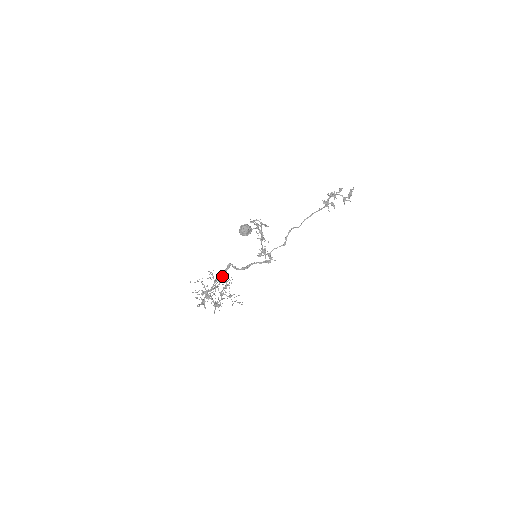
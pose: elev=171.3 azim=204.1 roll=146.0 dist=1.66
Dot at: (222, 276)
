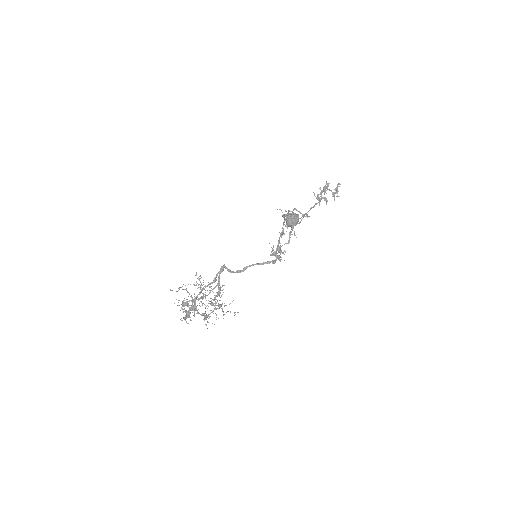
Dot at: occluded
